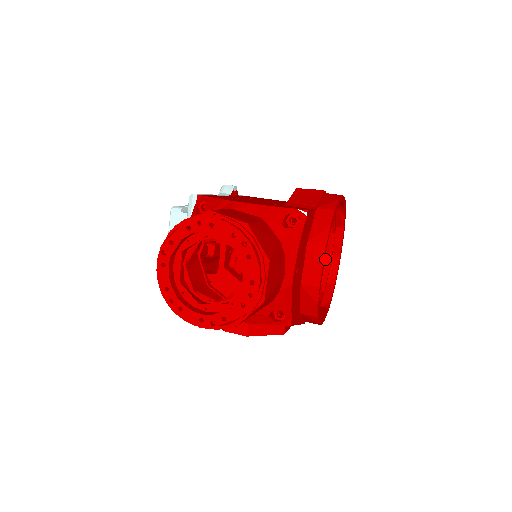
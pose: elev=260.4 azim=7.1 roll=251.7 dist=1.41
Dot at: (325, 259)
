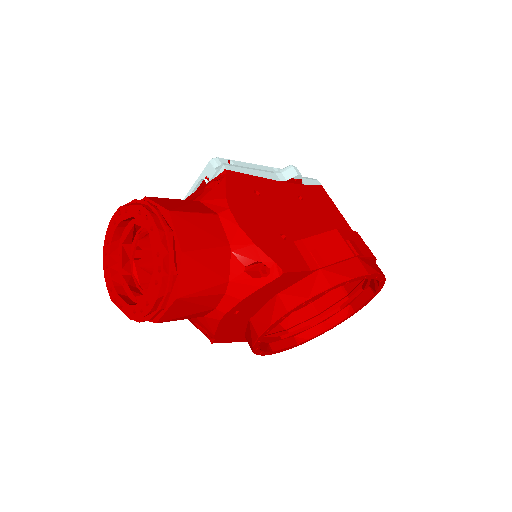
Dot at: (343, 301)
